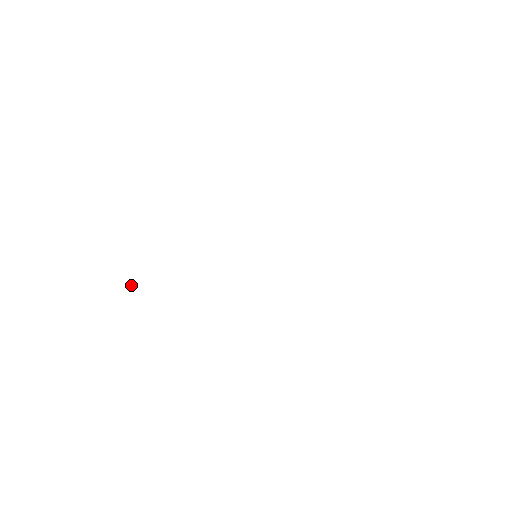
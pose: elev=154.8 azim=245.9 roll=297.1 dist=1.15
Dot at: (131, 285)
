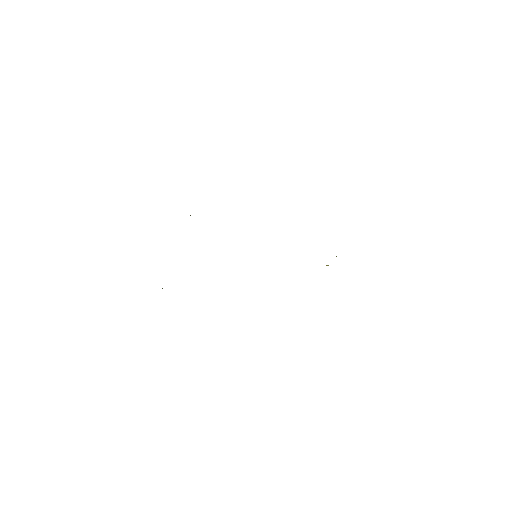
Dot at: (162, 288)
